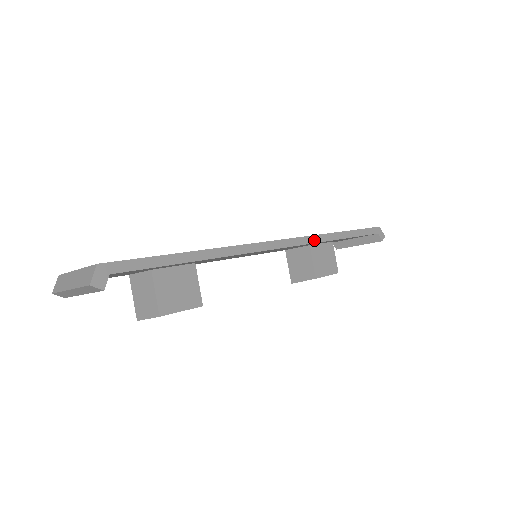
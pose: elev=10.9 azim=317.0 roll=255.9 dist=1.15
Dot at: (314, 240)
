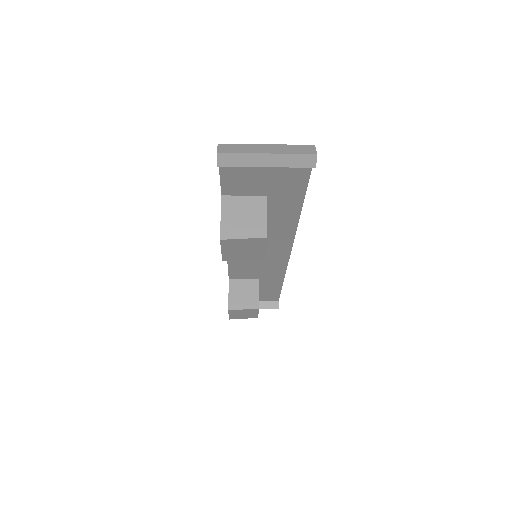
Dot at: (286, 268)
